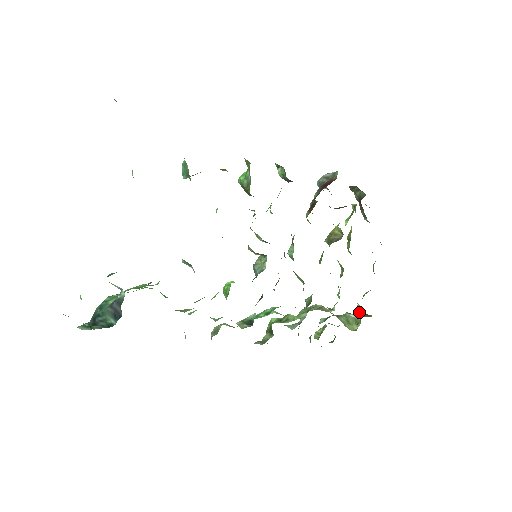
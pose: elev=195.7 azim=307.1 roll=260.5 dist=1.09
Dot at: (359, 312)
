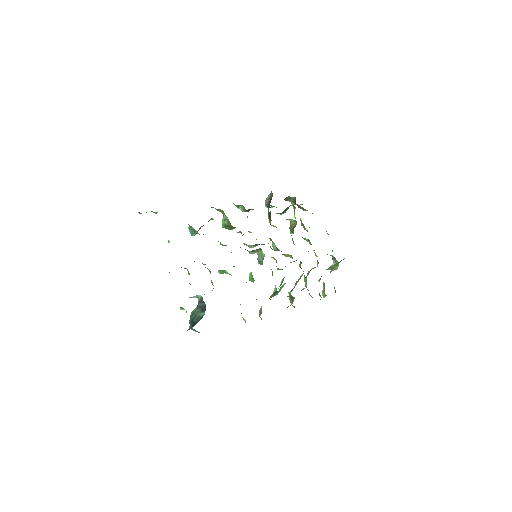
Dot at: (334, 258)
